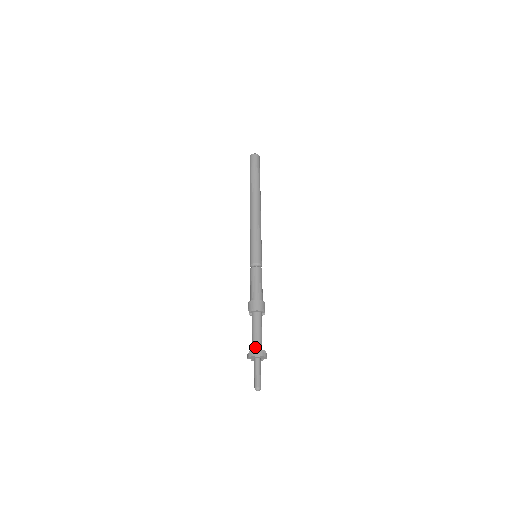
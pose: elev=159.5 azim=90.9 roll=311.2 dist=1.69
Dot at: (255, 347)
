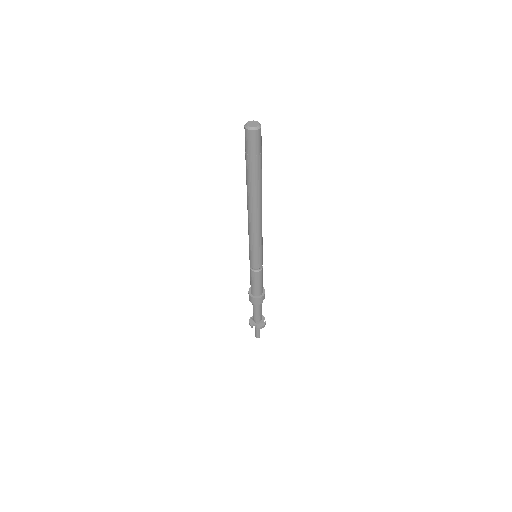
Dot at: (254, 320)
